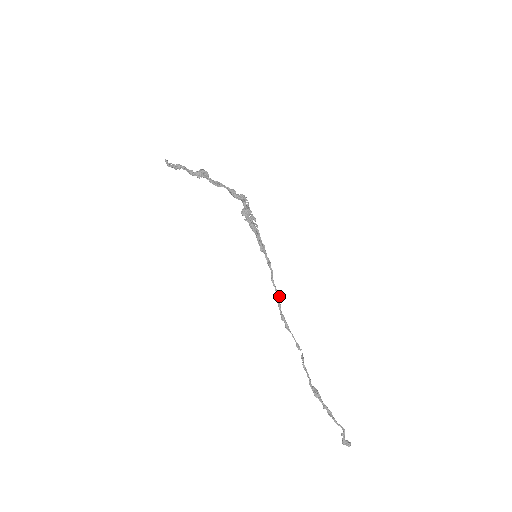
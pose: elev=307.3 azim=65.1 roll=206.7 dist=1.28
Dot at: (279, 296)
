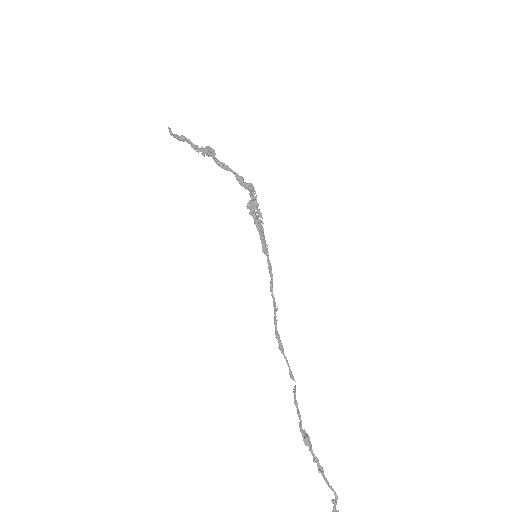
Dot at: (277, 309)
